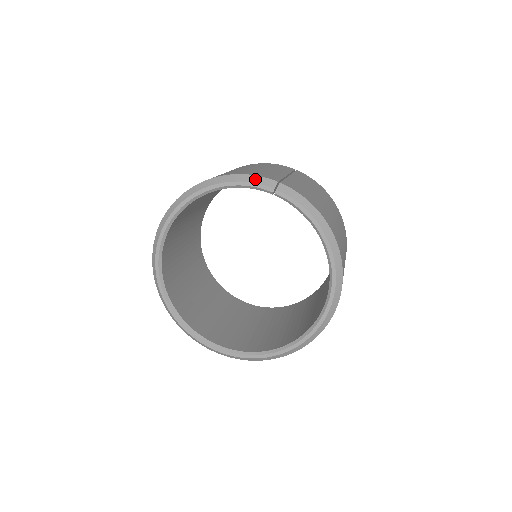
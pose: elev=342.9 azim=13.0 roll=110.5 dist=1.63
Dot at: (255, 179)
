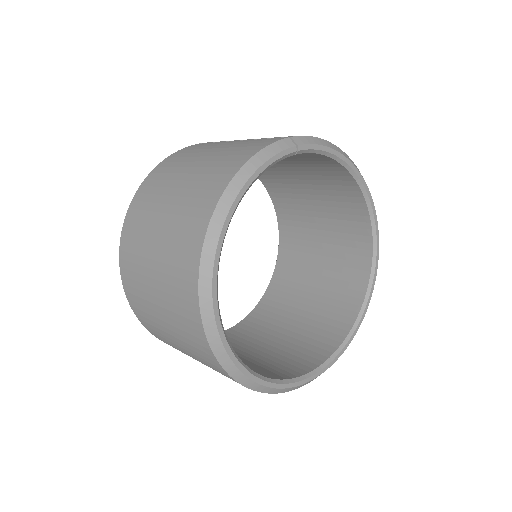
Dot at: (272, 150)
